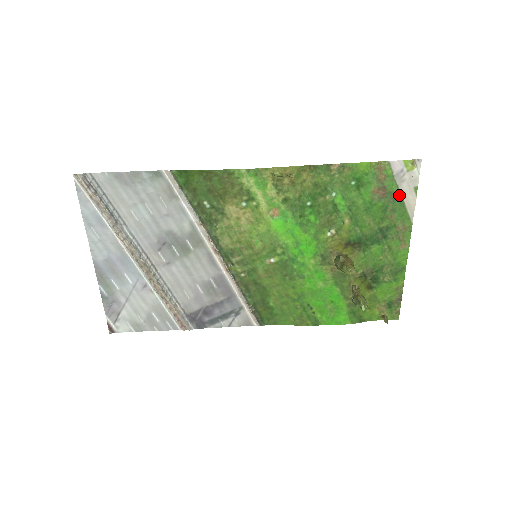
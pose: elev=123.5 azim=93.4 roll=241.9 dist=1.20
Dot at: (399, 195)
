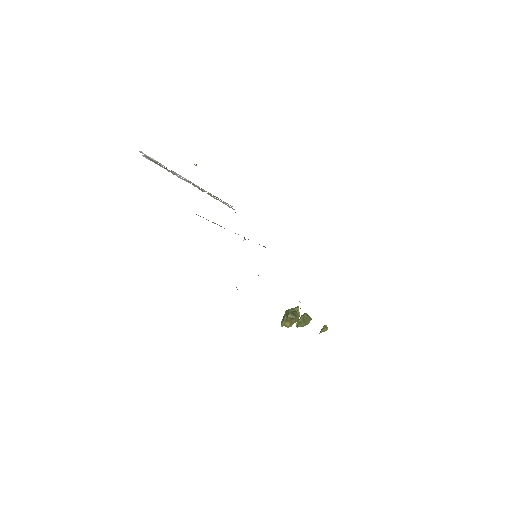
Dot at: occluded
